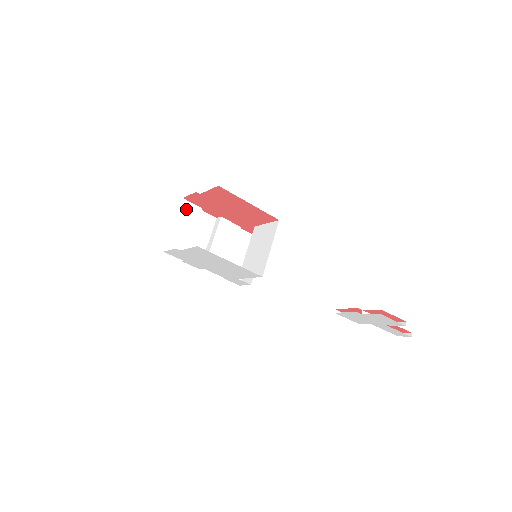
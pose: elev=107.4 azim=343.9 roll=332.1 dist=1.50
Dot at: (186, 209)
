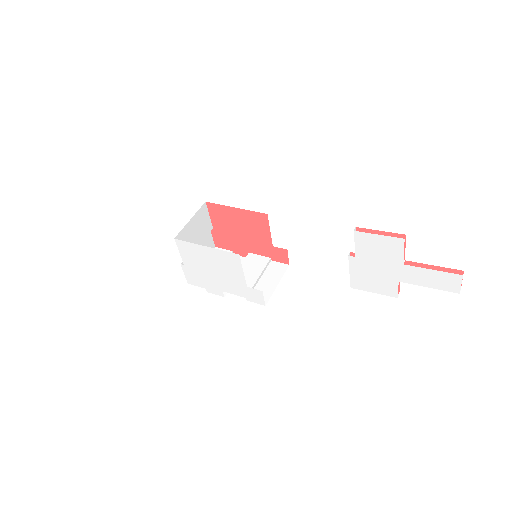
Dot at: occluded
